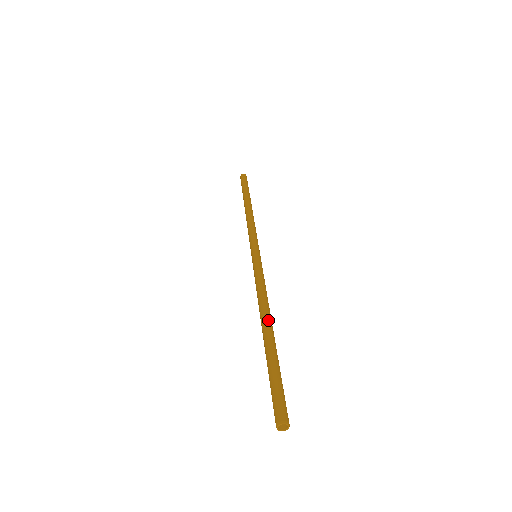
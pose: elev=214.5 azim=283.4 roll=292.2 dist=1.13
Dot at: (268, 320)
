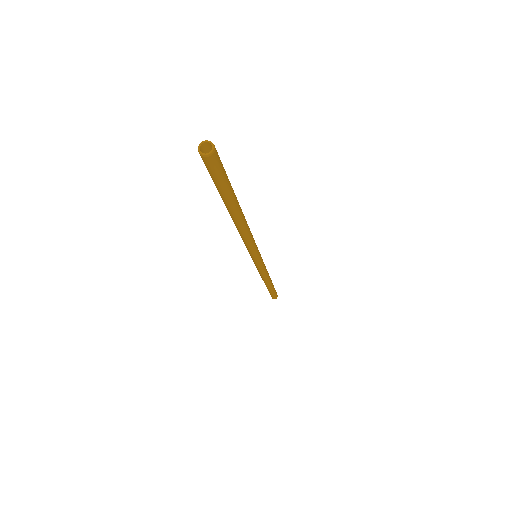
Dot at: occluded
